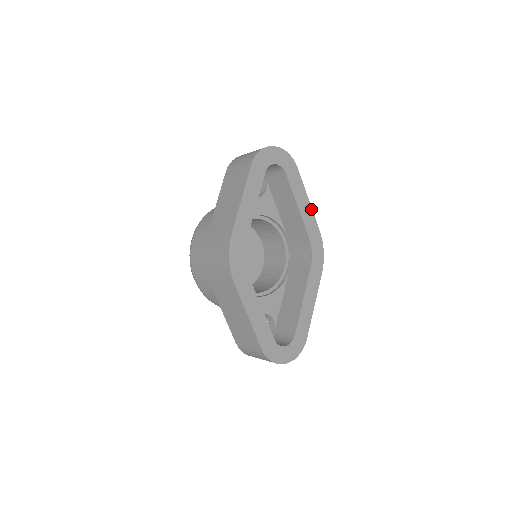
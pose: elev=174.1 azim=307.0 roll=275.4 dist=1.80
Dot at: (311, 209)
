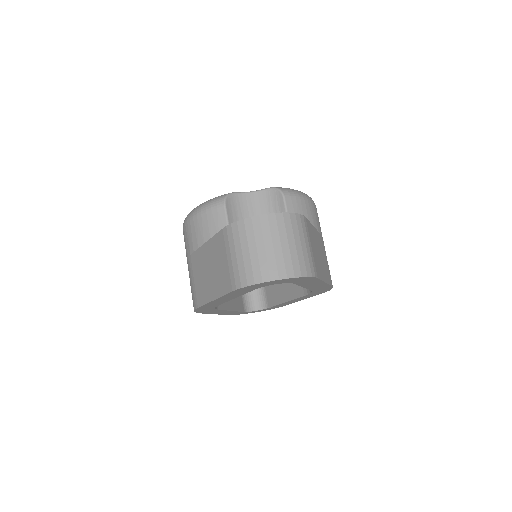
Dot at: (326, 284)
